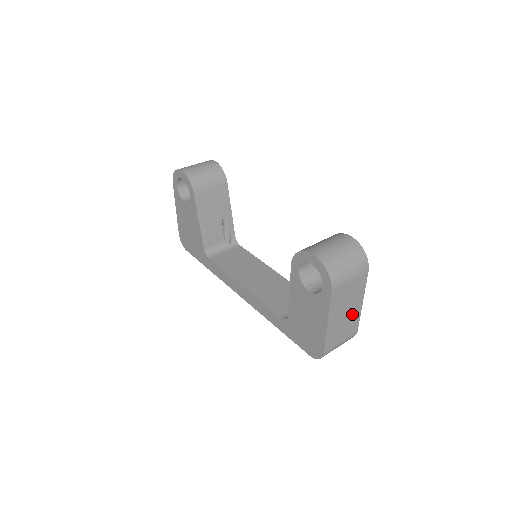
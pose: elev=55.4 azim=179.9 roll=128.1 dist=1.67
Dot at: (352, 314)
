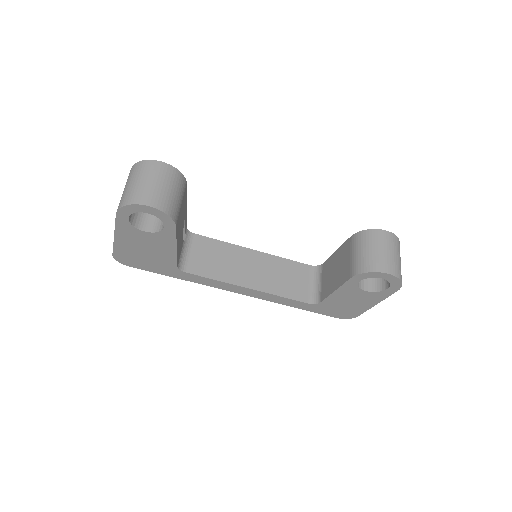
Dot at: occluded
